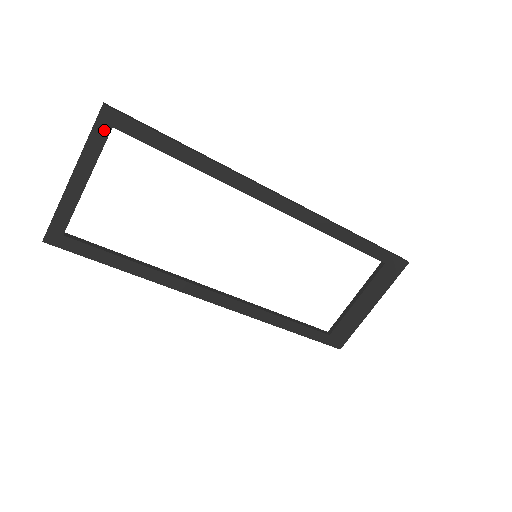
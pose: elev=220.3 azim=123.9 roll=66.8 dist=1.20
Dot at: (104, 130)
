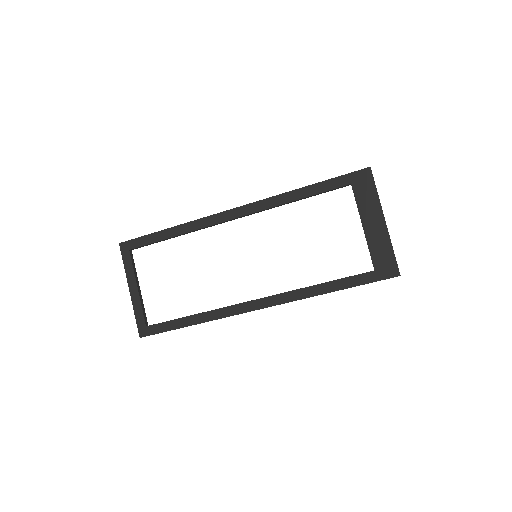
Dot at: (127, 255)
